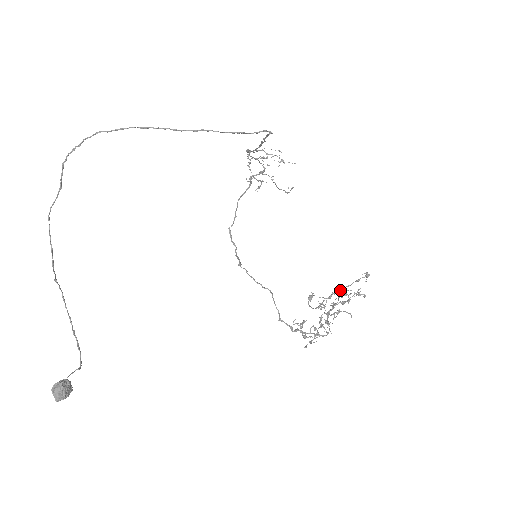
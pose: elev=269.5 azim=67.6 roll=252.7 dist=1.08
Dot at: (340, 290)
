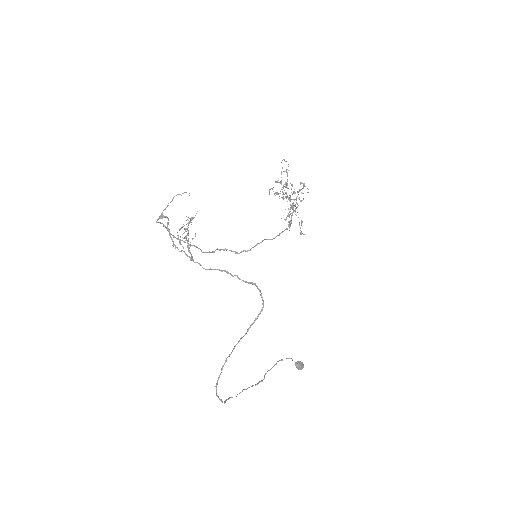
Dot at: occluded
